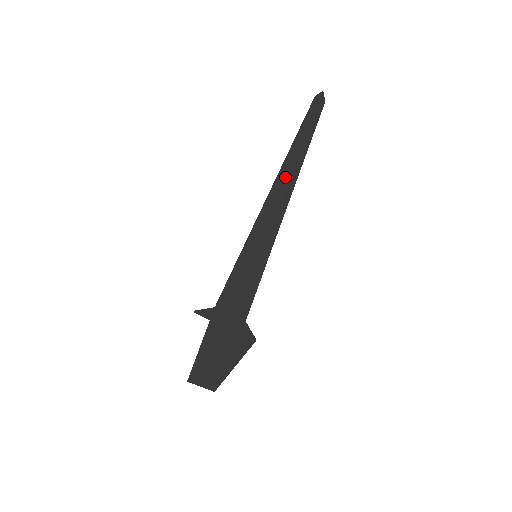
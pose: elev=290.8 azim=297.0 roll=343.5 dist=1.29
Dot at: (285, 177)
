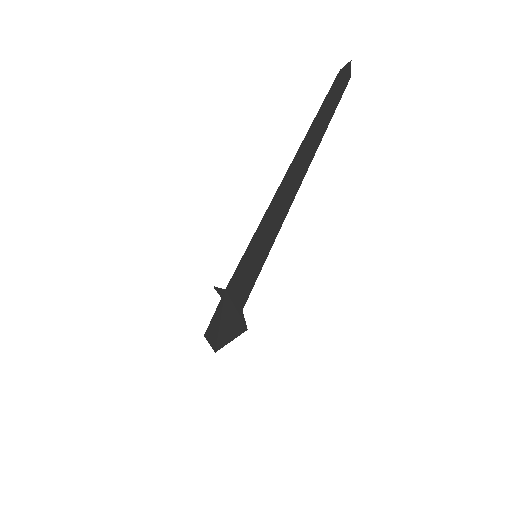
Dot at: (291, 179)
